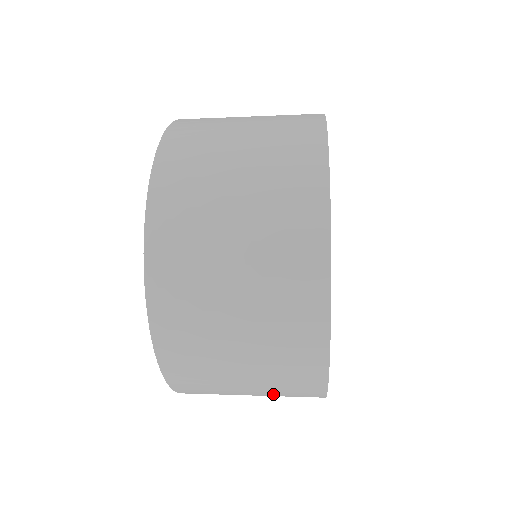
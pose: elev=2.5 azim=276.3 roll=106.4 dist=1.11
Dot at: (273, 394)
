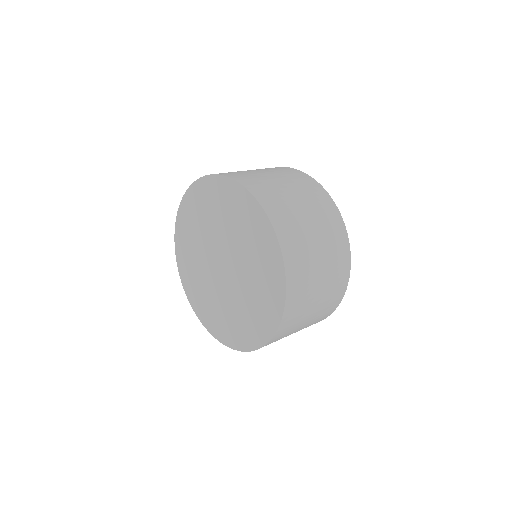
Dot at: occluded
